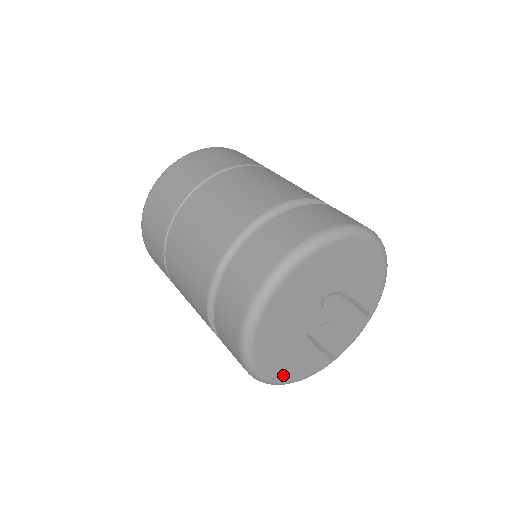
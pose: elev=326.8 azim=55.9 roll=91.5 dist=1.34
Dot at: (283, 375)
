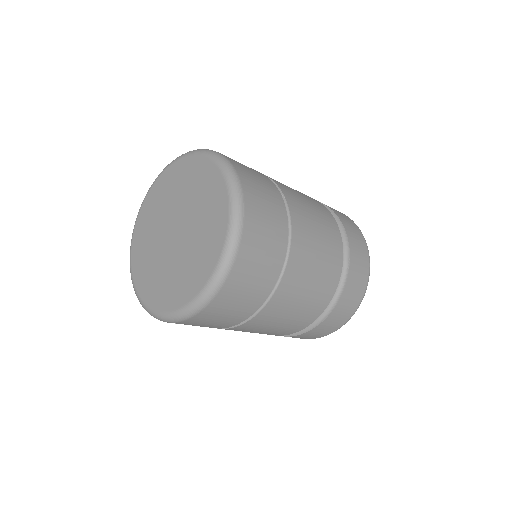
Dot at: occluded
